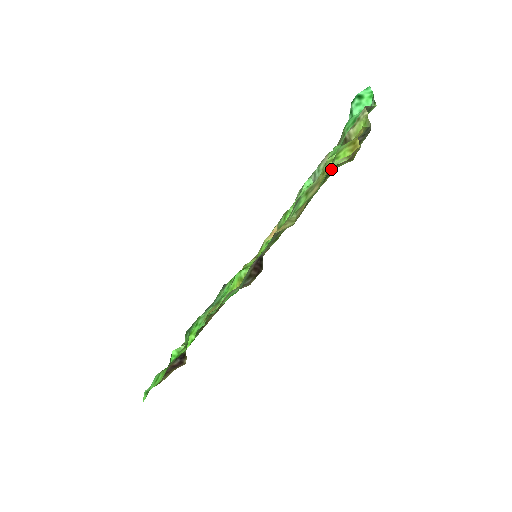
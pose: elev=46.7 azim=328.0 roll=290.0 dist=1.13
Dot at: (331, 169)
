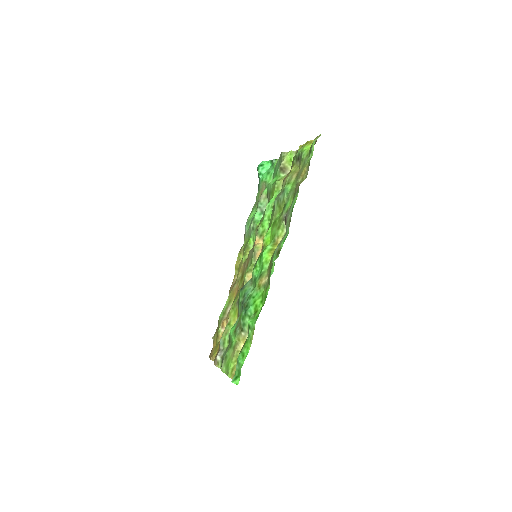
Dot at: (310, 149)
